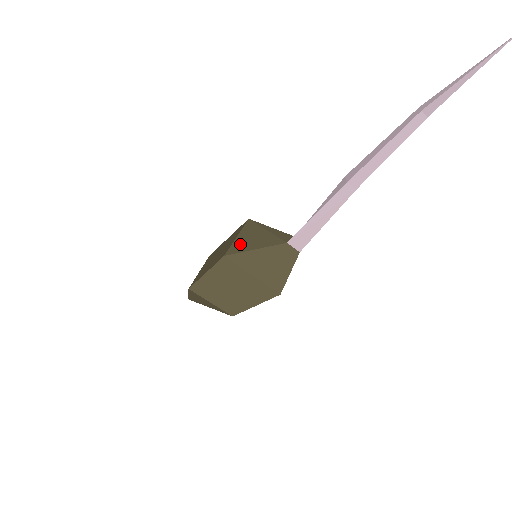
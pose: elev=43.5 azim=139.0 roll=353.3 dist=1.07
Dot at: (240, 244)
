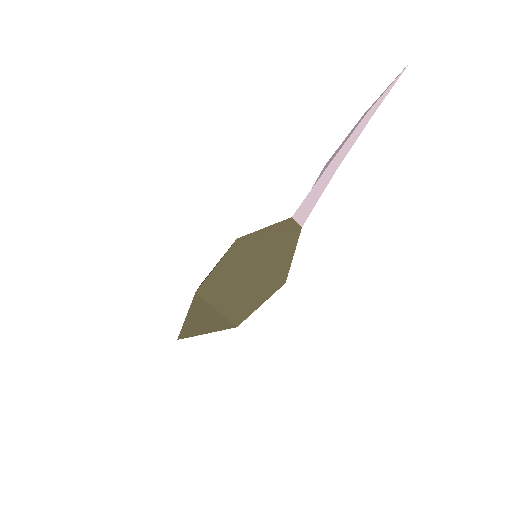
Dot at: occluded
